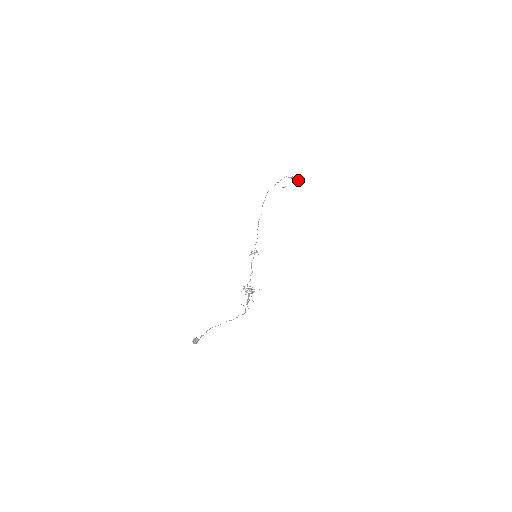
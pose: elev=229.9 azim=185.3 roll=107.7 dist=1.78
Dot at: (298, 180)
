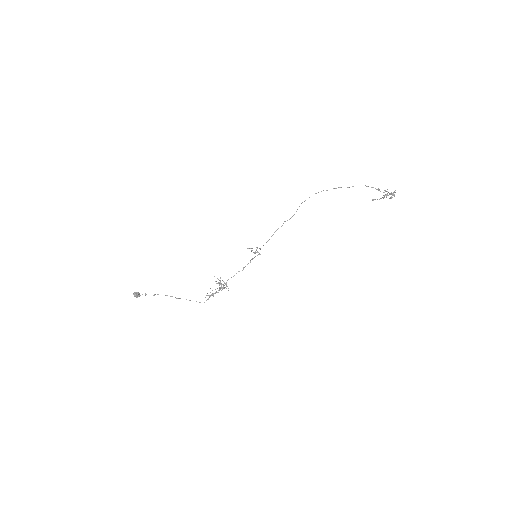
Dot at: (391, 197)
